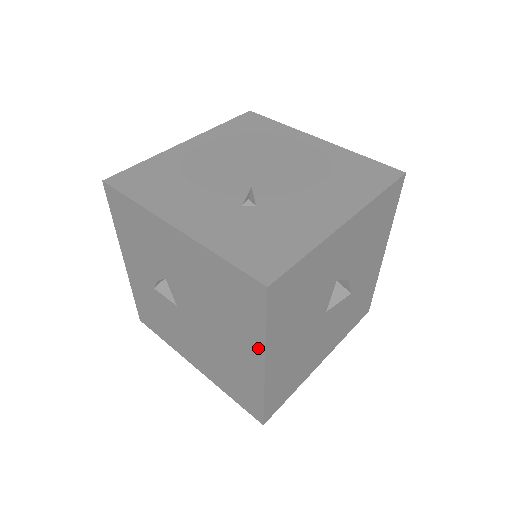
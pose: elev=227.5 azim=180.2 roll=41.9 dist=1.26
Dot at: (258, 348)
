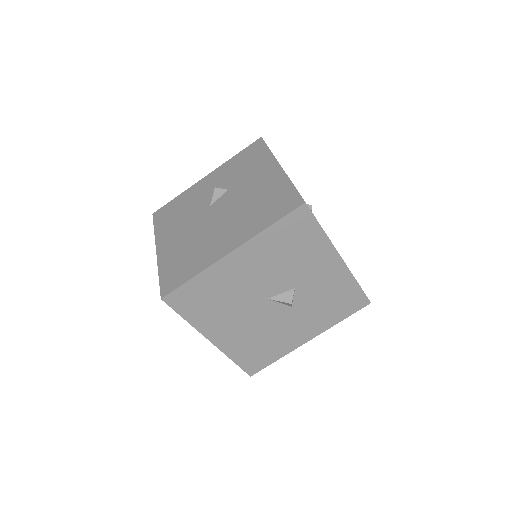
Dot at: (245, 237)
